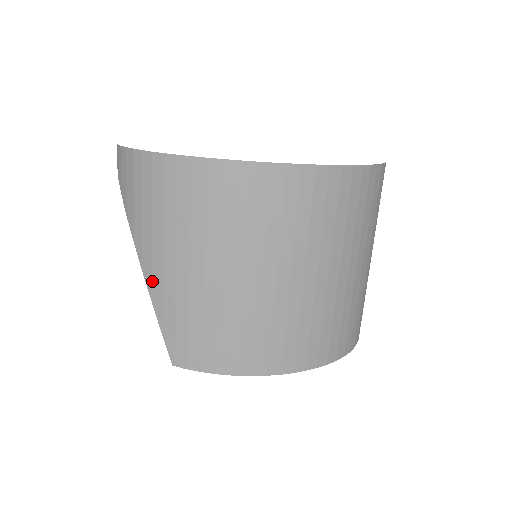
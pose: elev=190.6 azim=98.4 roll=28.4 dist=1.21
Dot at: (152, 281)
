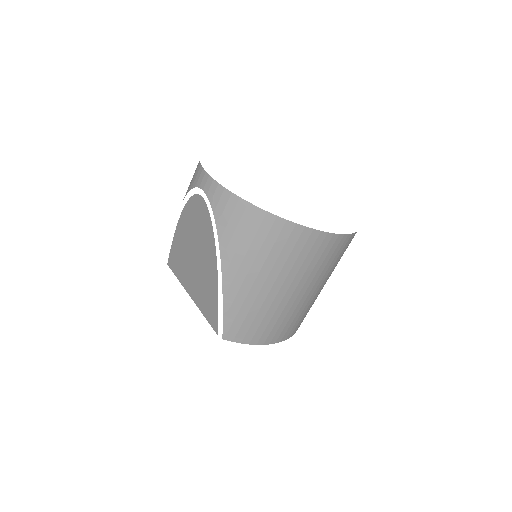
Dot at: (229, 288)
